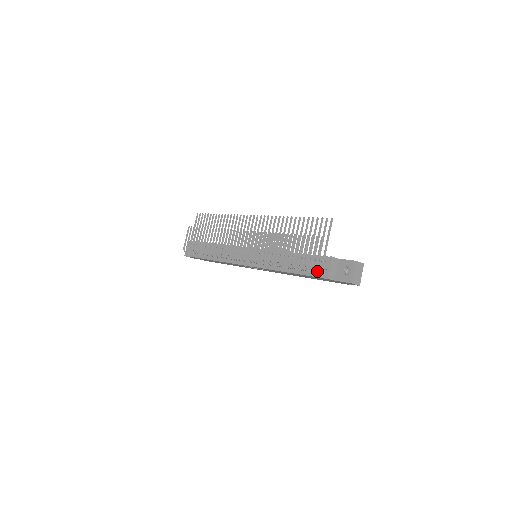
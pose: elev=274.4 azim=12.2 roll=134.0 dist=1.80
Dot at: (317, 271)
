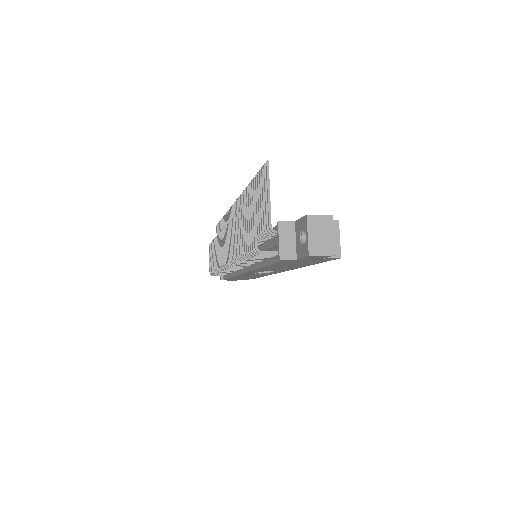
Dot at: (260, 253)
